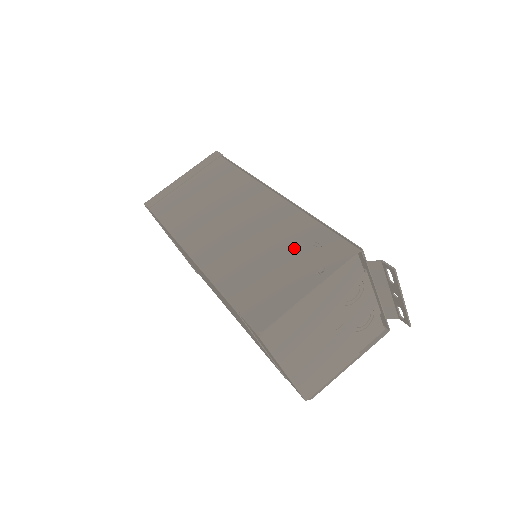
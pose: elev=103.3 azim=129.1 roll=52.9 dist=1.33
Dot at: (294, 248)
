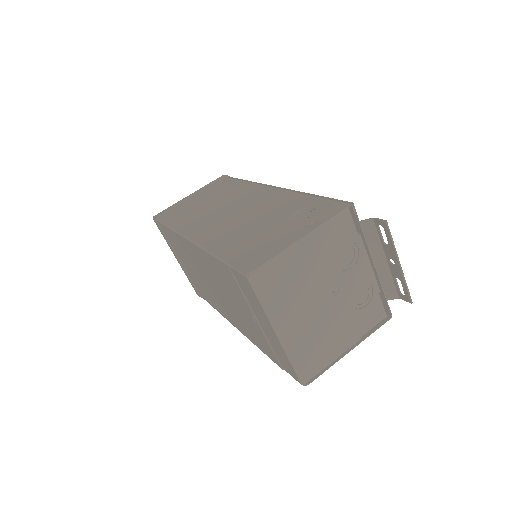
Dot at: (288, 215)
